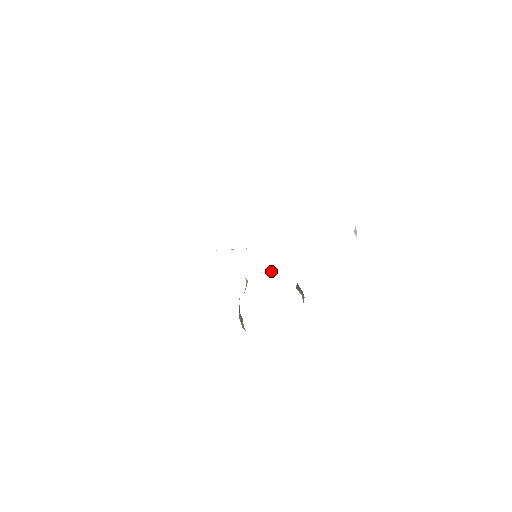
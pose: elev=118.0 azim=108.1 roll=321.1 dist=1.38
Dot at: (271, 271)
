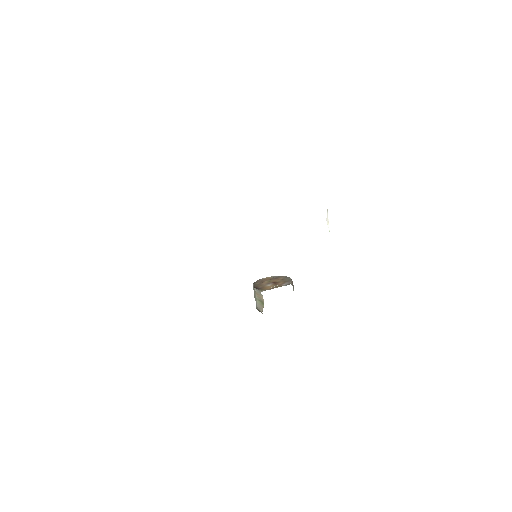
Dot at: occluded
